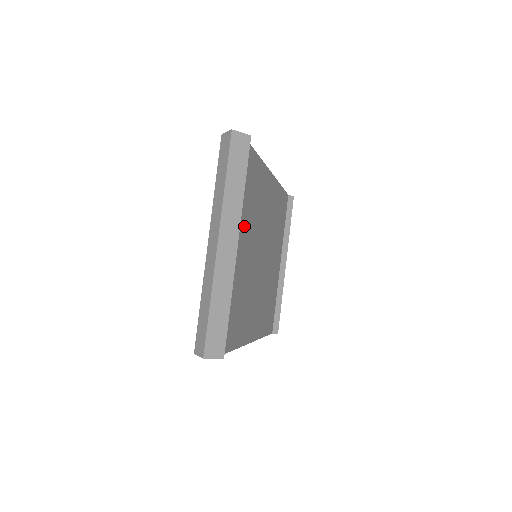
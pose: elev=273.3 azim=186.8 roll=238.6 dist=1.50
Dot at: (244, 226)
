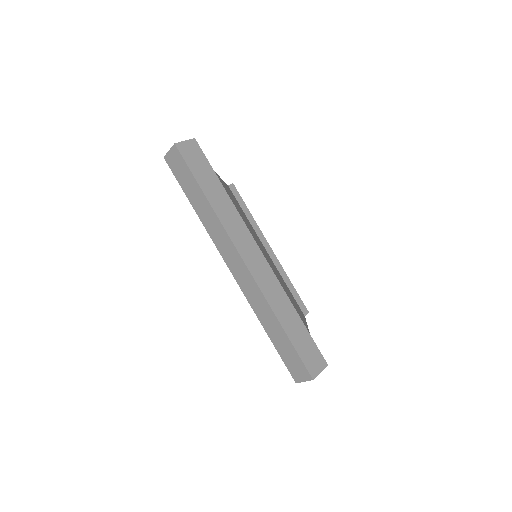
Dot at: occluded
